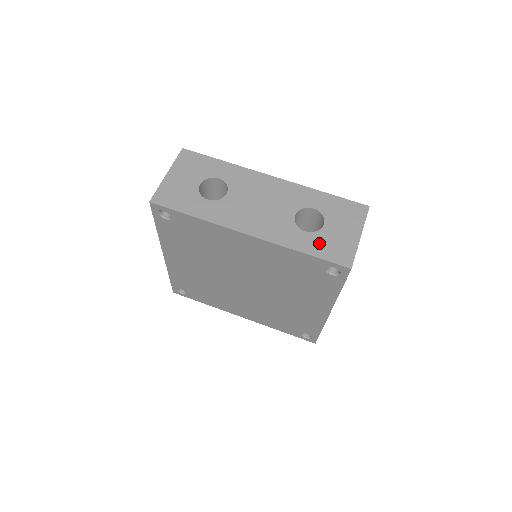
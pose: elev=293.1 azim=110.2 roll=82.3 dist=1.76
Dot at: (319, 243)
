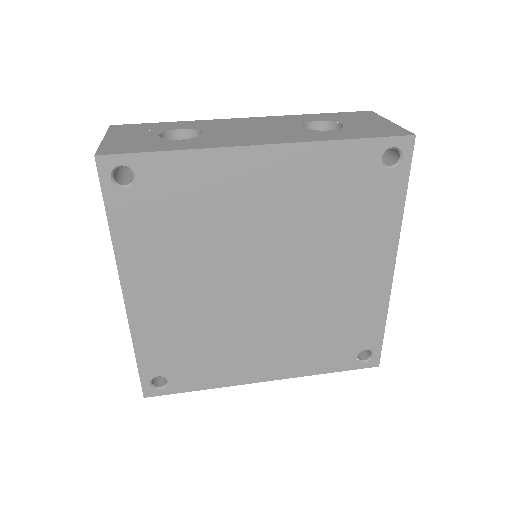
Dot at: (355, 132)
